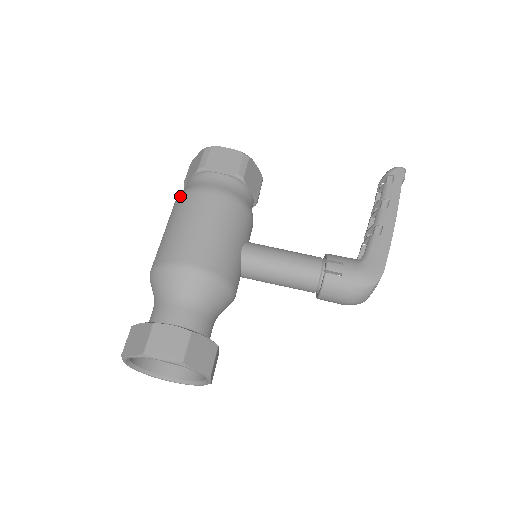
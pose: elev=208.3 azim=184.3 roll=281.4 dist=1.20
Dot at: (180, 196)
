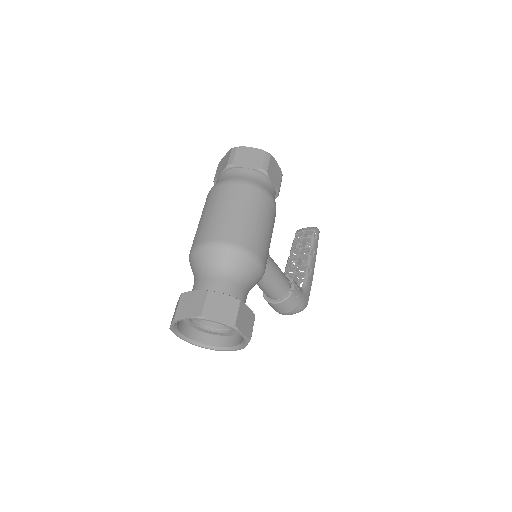
Dot at: (247, 185)
